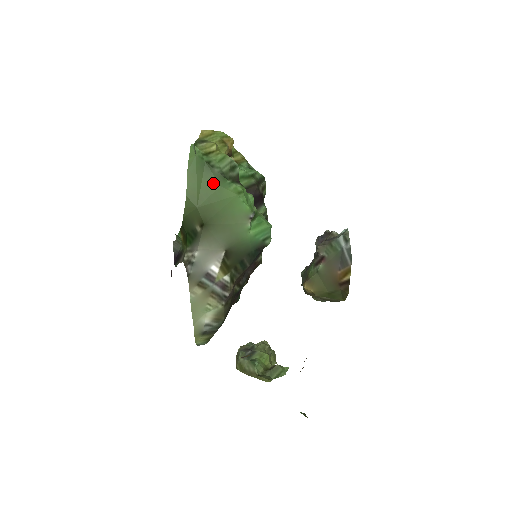
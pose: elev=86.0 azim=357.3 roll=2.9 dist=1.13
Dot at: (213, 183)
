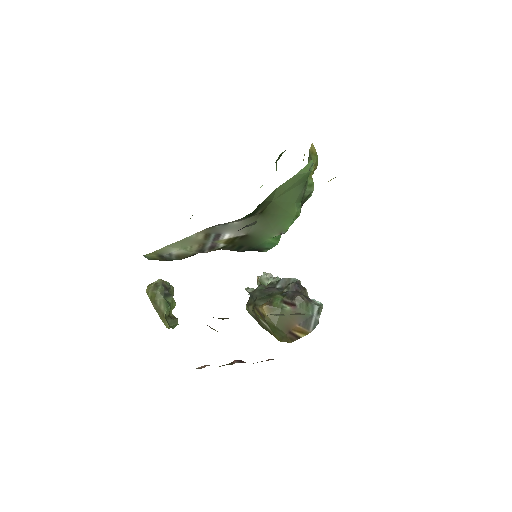
Dot at: (295, 197)
